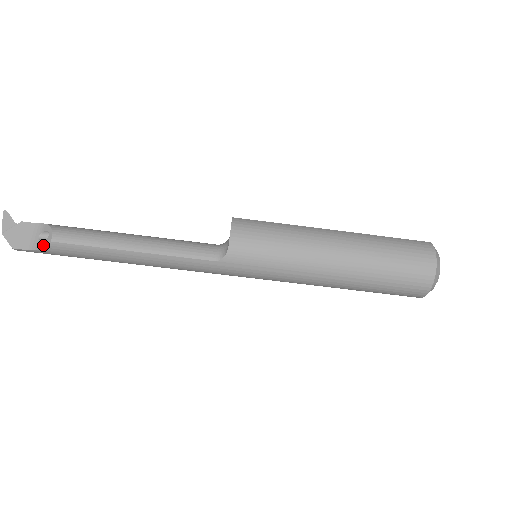
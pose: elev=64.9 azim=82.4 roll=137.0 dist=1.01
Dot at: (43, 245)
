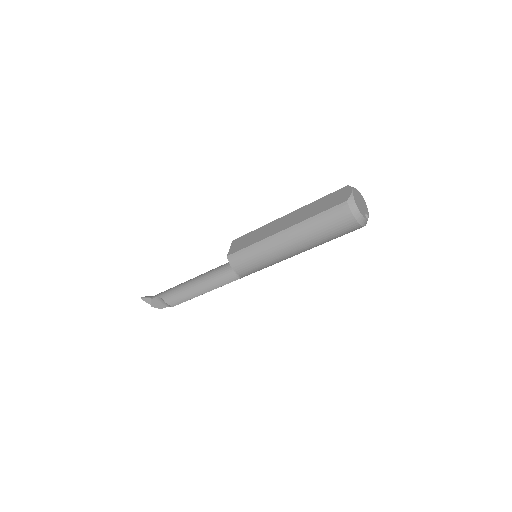
Dot at: occluded
